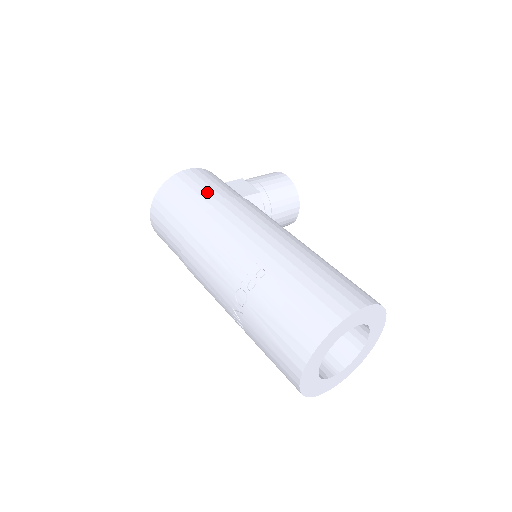
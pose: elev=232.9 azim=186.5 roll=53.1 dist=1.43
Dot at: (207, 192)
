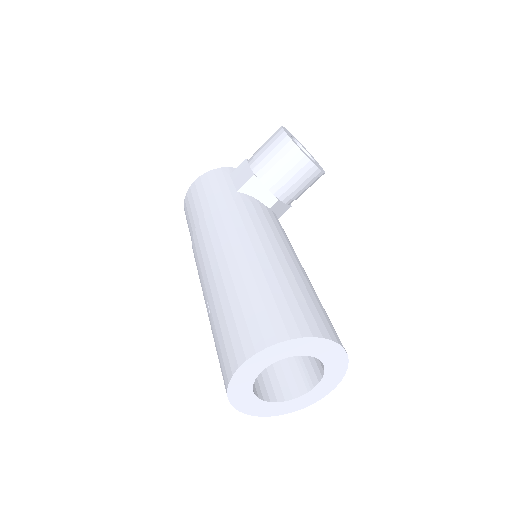
Dot at: (196, 212)
